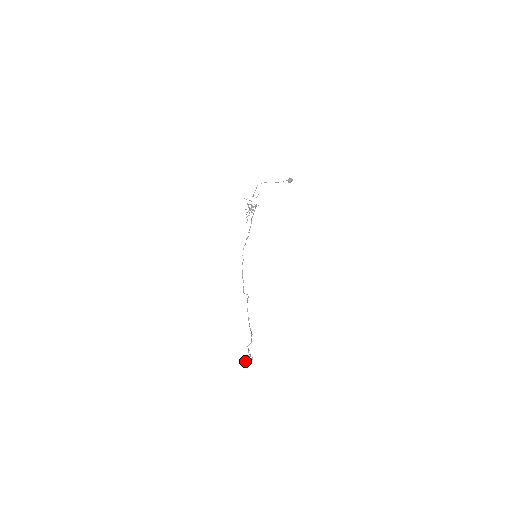
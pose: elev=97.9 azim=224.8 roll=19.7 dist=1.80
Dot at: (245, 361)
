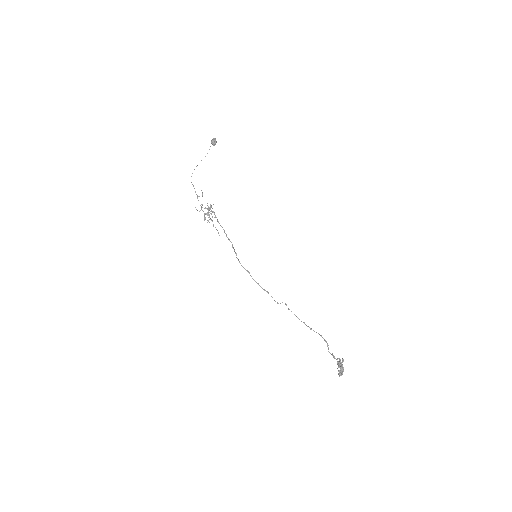
Dot at: (340, 370)
